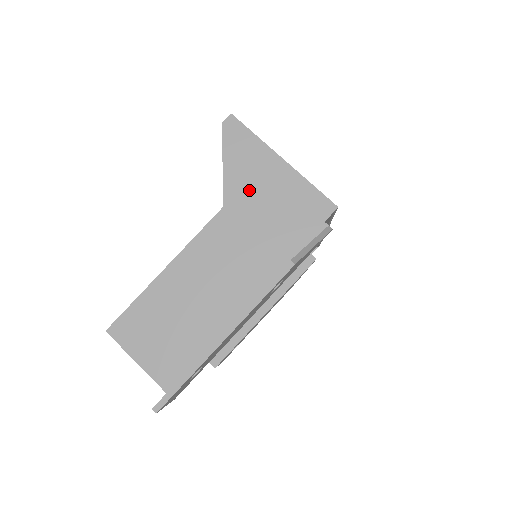
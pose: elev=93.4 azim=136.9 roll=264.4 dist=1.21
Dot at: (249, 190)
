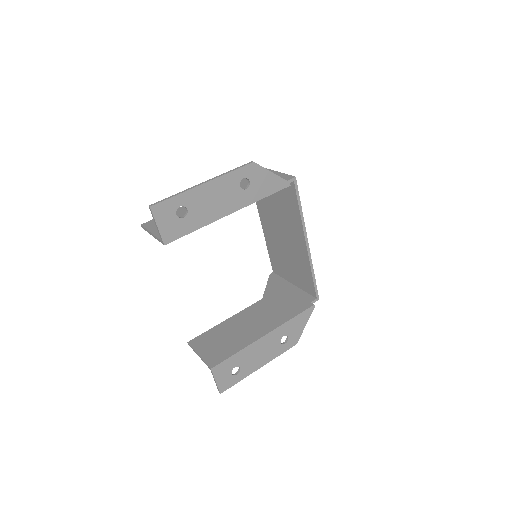
Dot at: occluded
